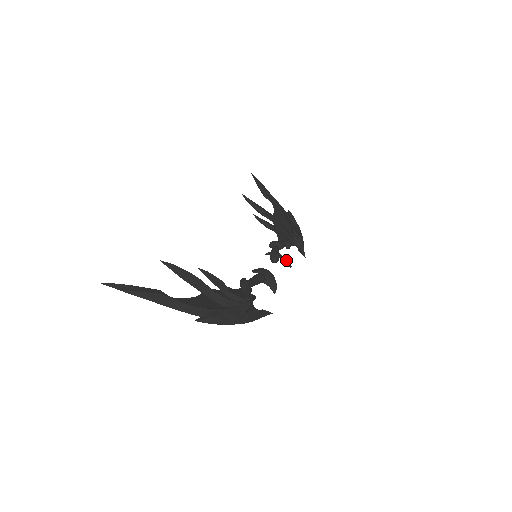
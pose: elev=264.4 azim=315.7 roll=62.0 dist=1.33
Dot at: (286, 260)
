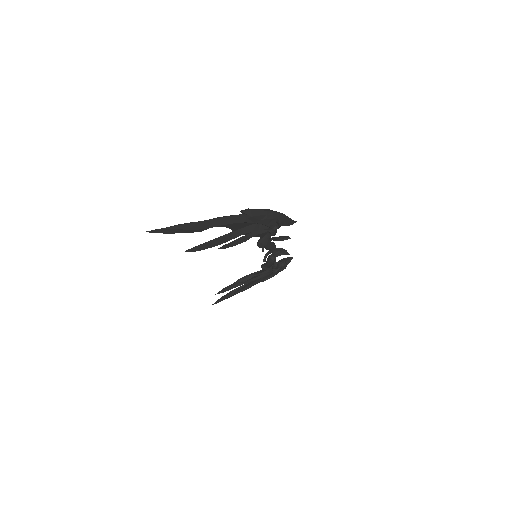
Dot at: (279, 249)
